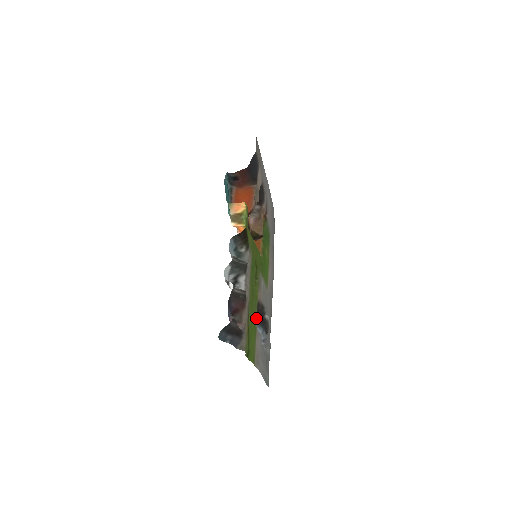
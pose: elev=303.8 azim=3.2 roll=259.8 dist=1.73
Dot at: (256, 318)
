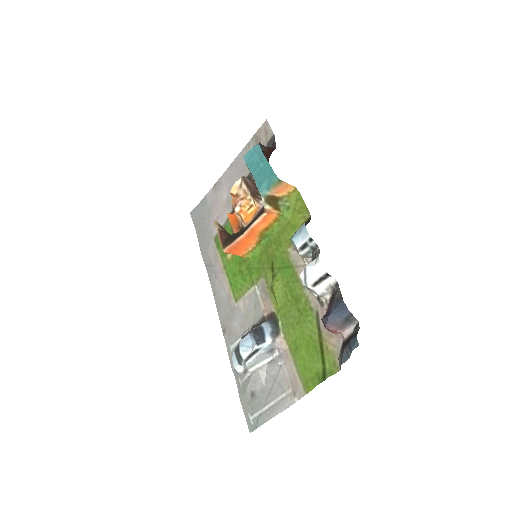
Dot at: occluded
